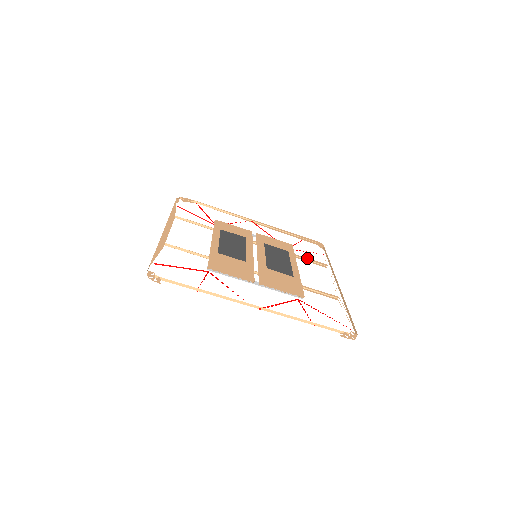
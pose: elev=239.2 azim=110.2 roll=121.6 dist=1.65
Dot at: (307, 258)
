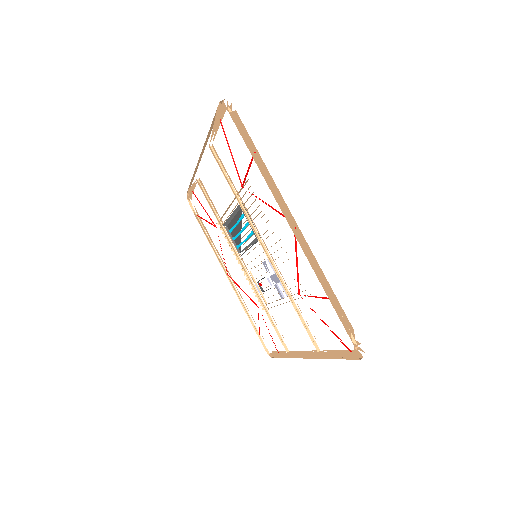
Dot at: occluded
